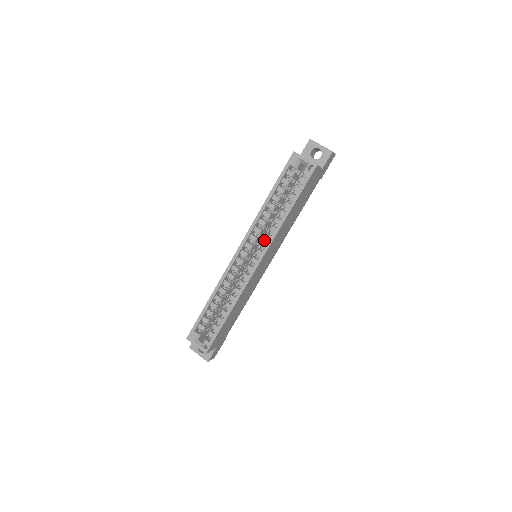
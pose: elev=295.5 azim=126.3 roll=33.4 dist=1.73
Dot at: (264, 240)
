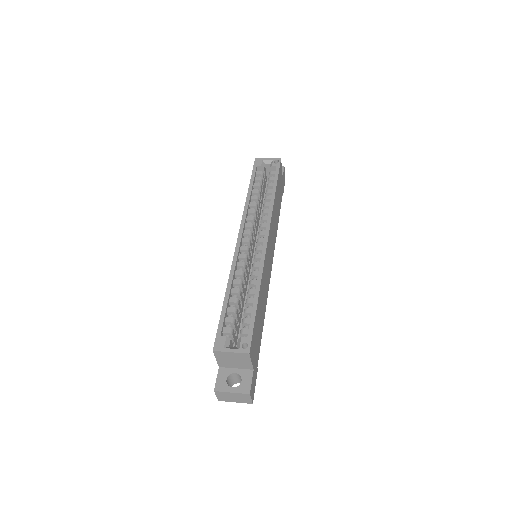
Dot at: occluded
